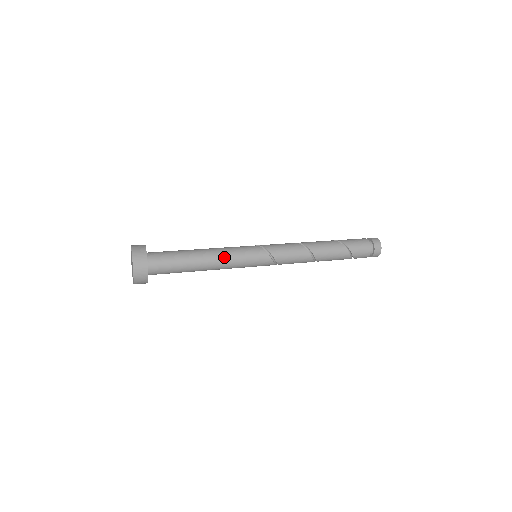
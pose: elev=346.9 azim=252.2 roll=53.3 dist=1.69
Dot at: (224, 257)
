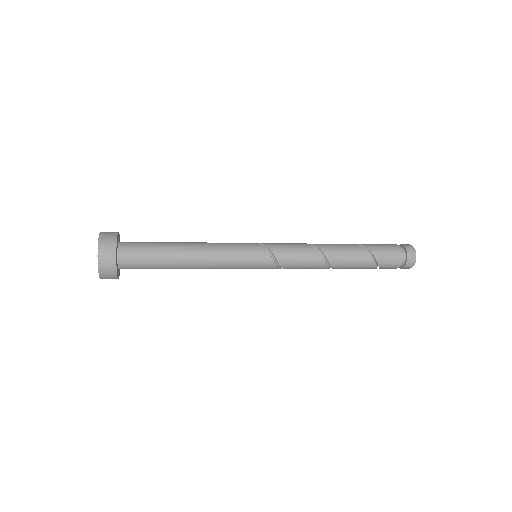
Dot at: (214, 255)
